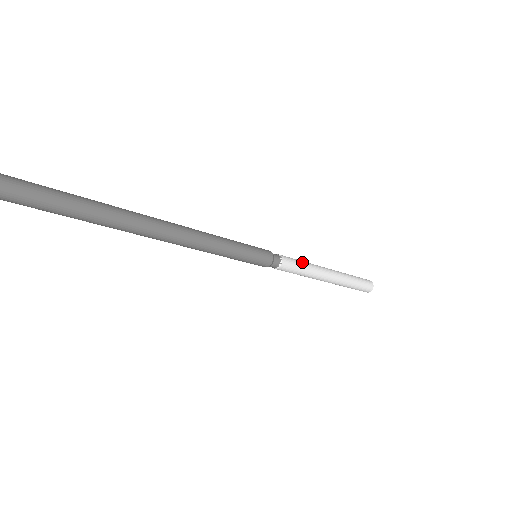
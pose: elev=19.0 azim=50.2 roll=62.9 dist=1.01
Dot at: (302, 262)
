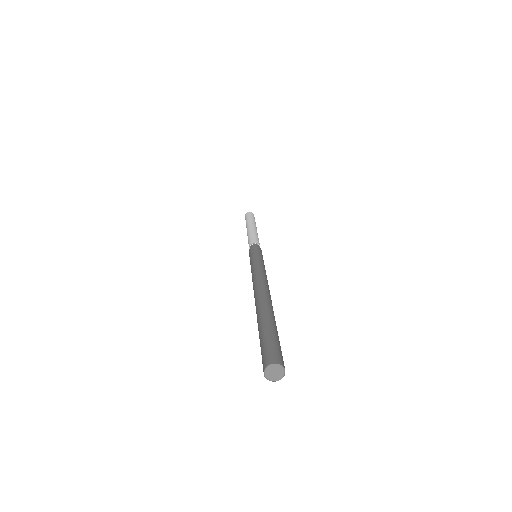
Dot at: (255, 236)
